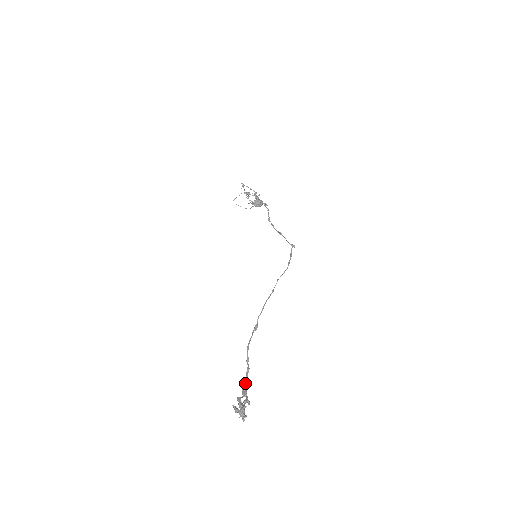
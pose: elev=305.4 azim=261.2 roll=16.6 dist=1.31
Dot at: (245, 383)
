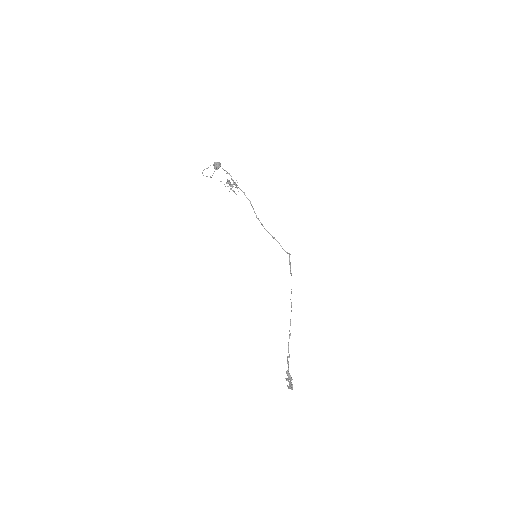
Dot at: occluded
